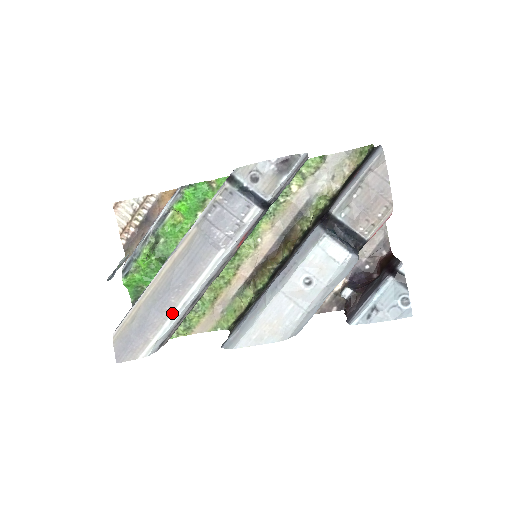
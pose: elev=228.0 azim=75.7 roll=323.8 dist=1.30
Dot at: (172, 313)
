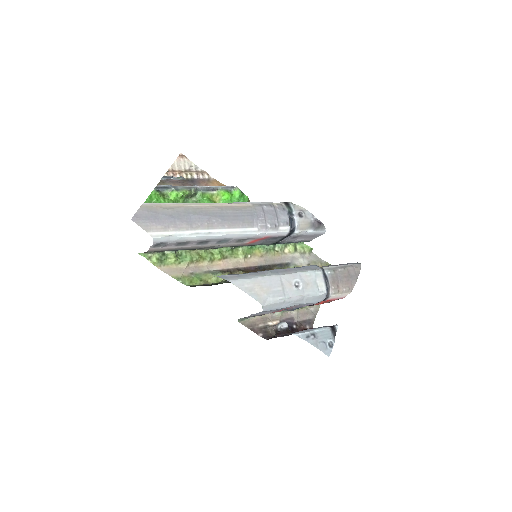
Dot at: (198, 230)
